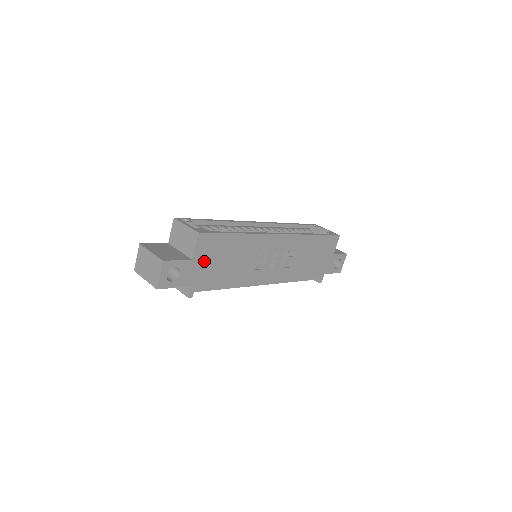
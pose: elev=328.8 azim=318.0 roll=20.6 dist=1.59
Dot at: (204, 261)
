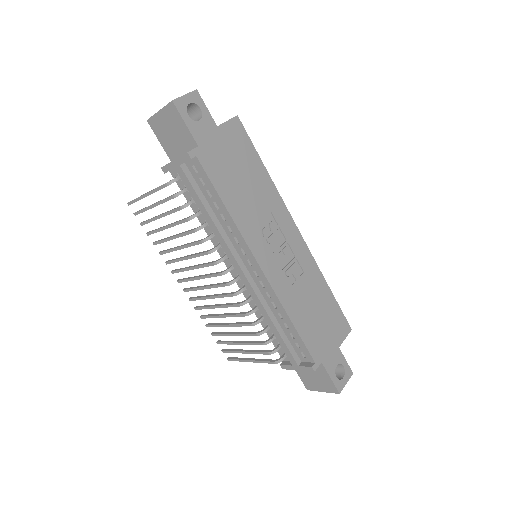
Dot at: (225, 144)
